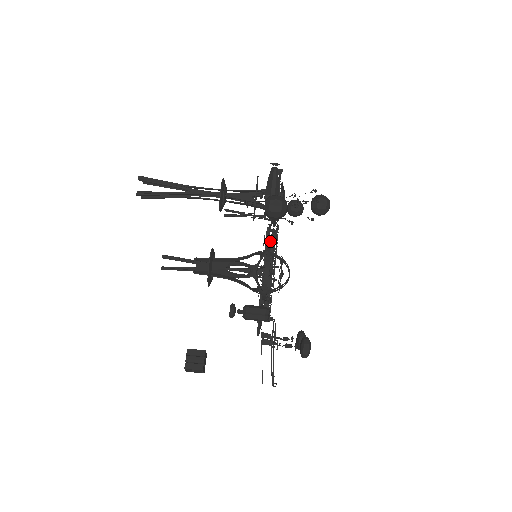
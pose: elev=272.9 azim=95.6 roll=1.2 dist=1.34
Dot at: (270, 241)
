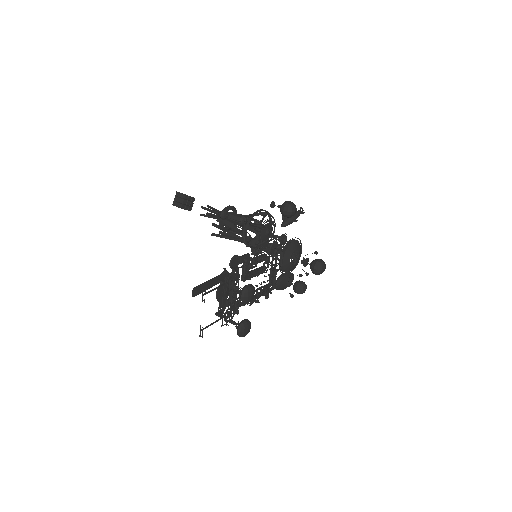
Dot at: (270, 278)
